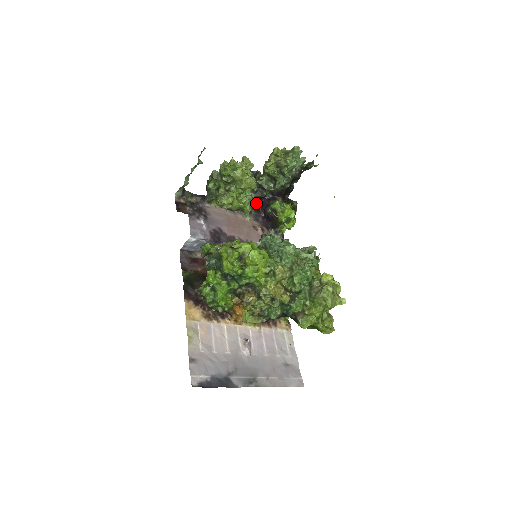
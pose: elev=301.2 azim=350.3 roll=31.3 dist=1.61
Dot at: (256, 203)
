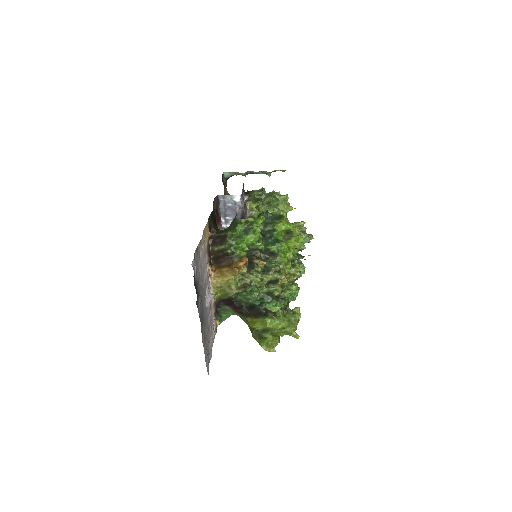
Dot at: occluded
